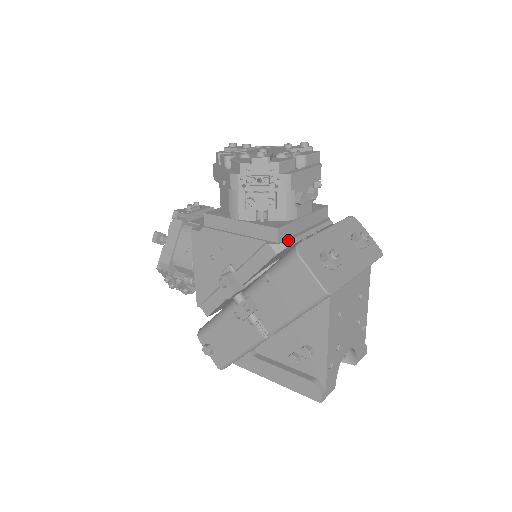
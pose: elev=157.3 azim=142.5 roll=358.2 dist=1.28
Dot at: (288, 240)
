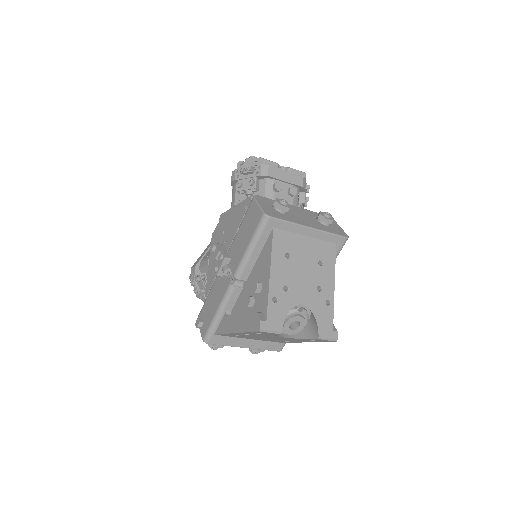
Dot at: occluded
